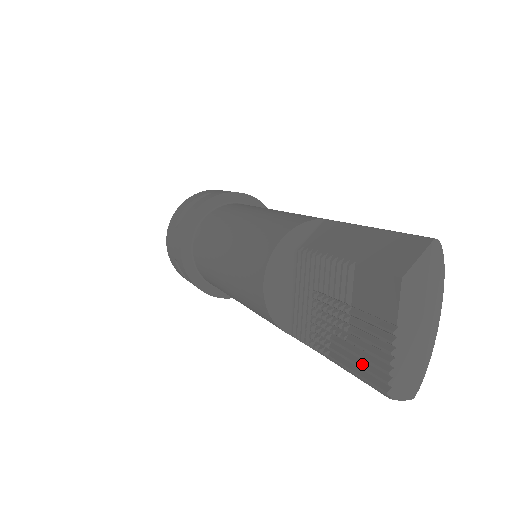
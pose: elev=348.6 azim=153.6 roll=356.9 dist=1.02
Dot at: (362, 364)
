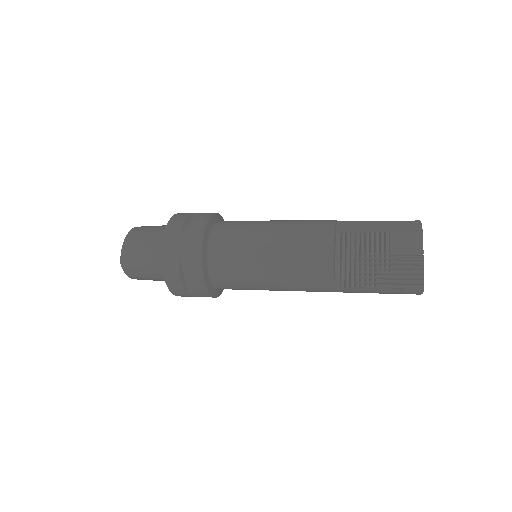
Dot at: (404, 279)
